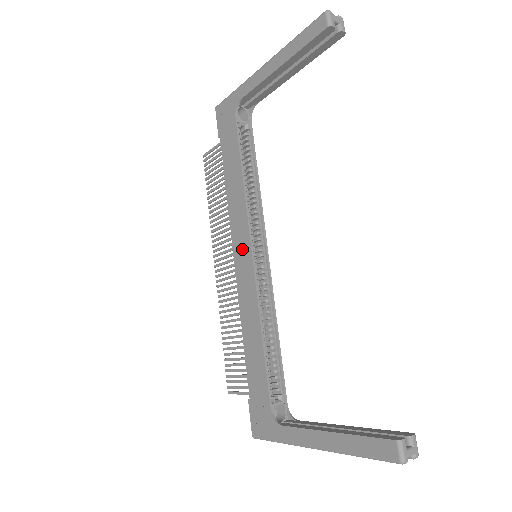
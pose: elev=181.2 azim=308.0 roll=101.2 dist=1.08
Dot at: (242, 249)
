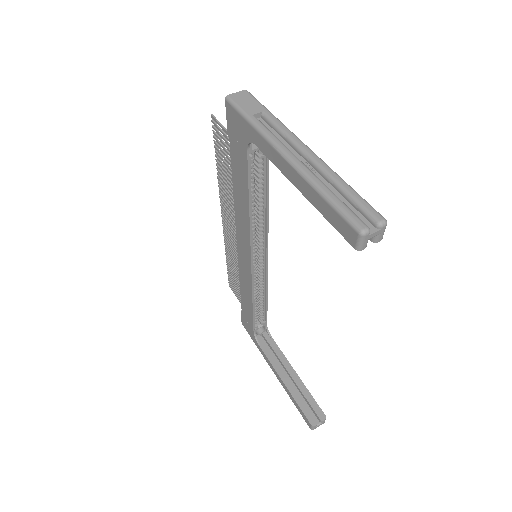
Dot at: (244, 249)
